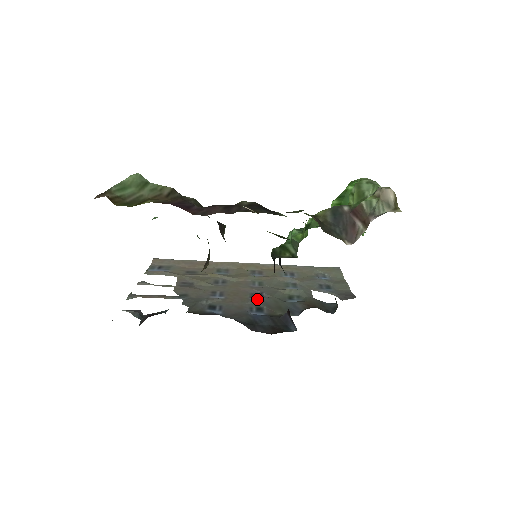
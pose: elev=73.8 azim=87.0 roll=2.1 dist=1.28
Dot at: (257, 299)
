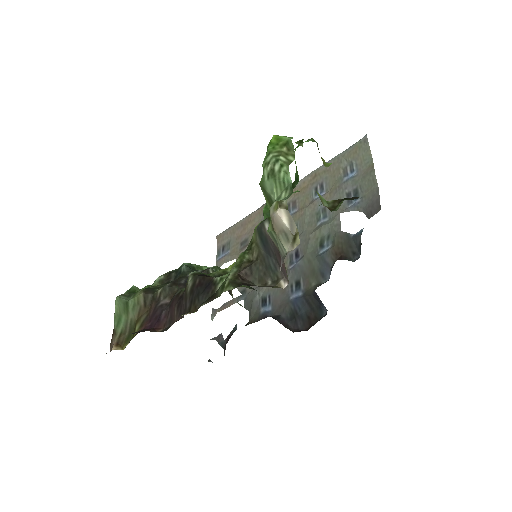
Dot at: (294, 267)
